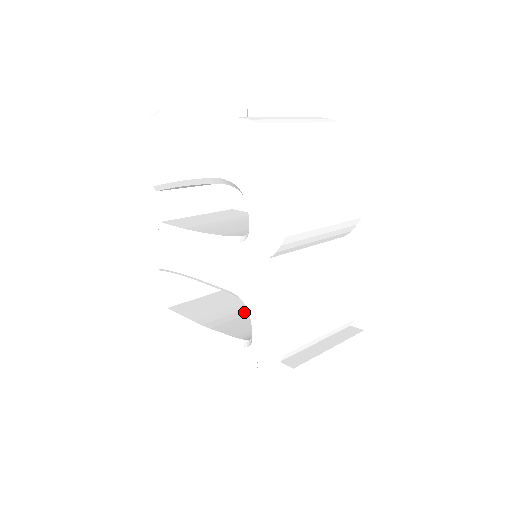
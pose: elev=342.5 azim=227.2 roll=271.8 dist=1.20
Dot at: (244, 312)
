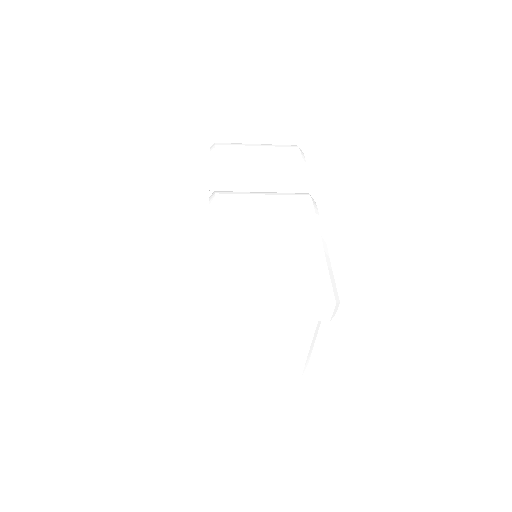
Dot at: occluded
